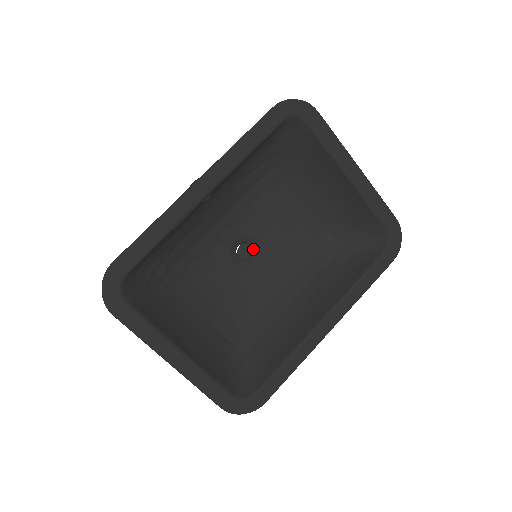
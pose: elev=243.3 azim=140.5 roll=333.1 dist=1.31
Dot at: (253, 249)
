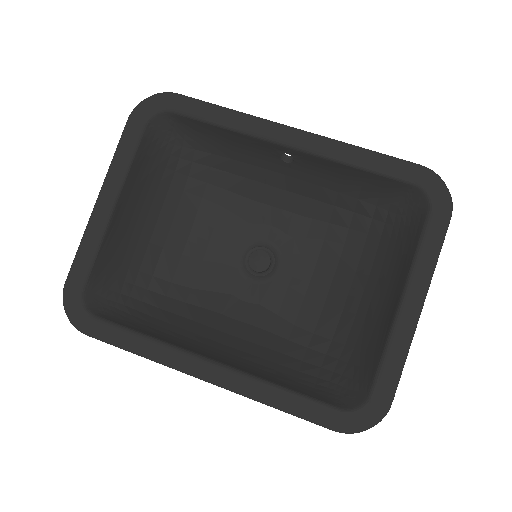
Dot at: (267, 267)
